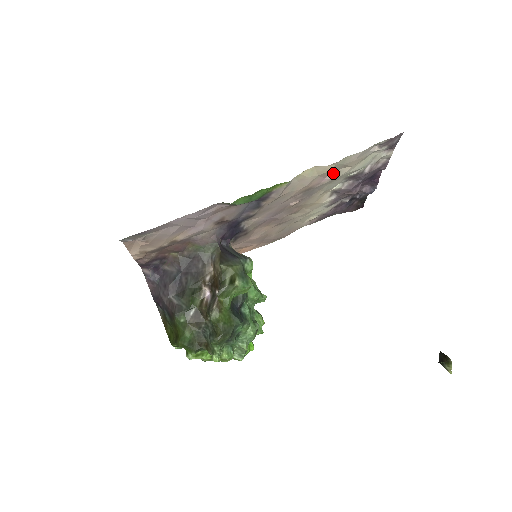
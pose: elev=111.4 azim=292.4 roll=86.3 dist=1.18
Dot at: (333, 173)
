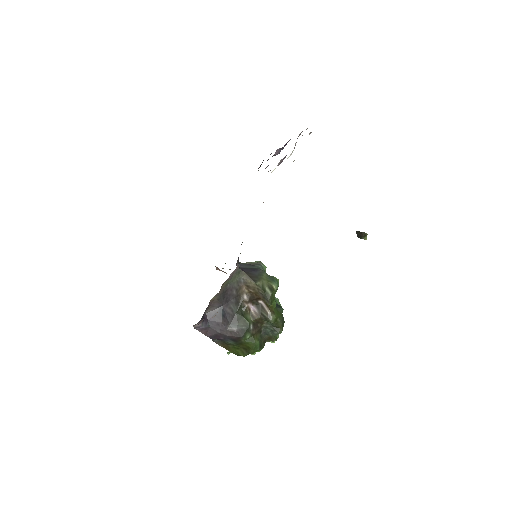
Dot at: occluded
